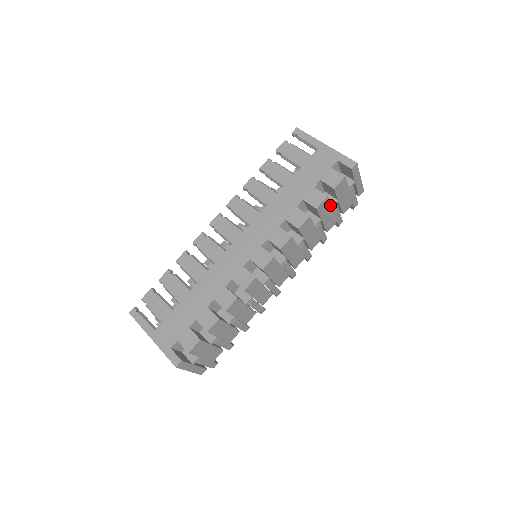
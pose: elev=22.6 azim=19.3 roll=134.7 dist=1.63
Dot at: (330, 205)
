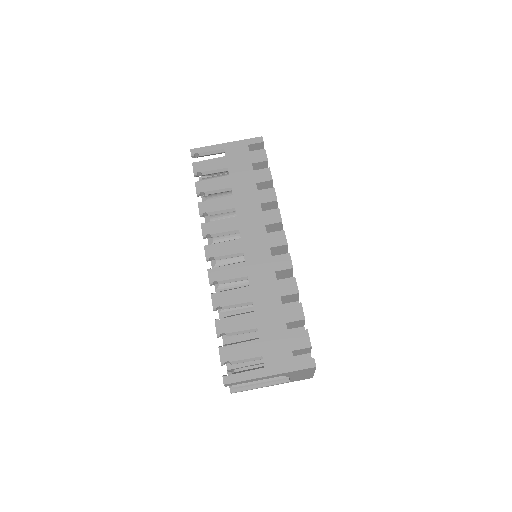
Dot at: occluded
